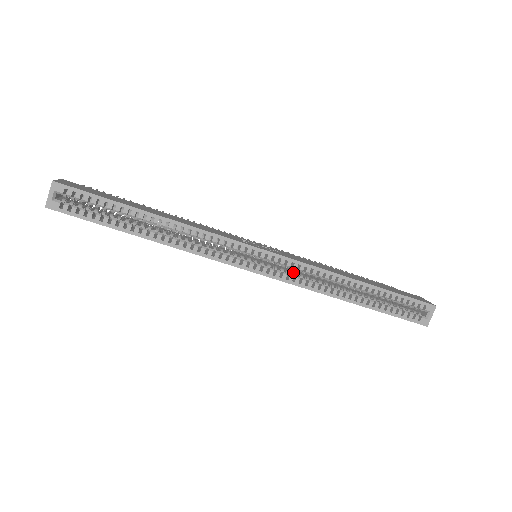
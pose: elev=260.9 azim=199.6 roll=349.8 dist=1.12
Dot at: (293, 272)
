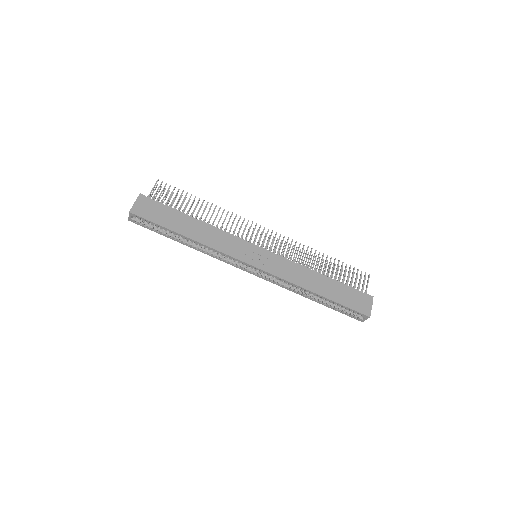
Dot at: occluded
